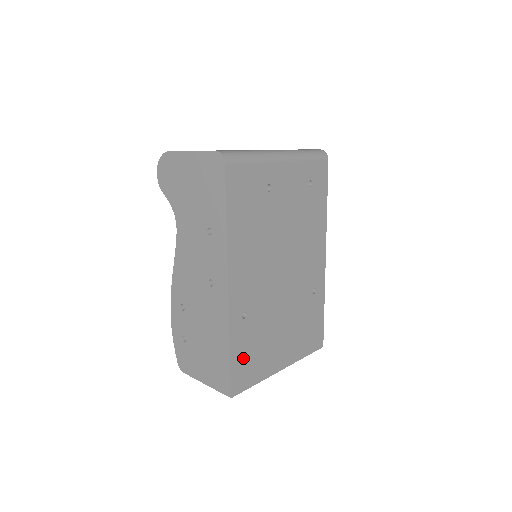
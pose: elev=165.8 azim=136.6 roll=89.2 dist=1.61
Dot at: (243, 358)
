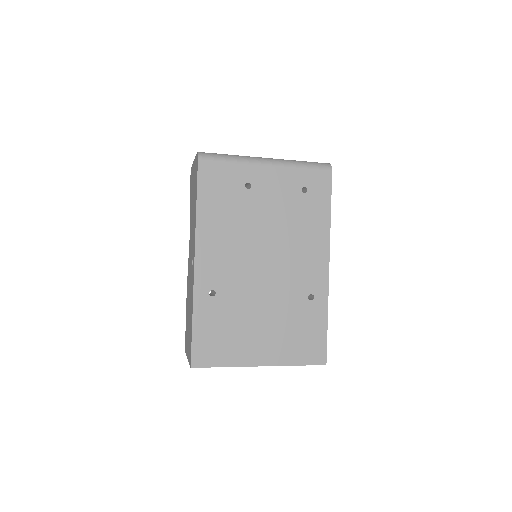
Dot at: (208, 334)
